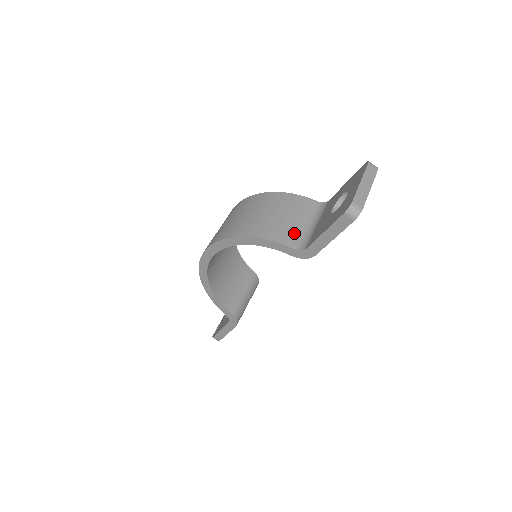
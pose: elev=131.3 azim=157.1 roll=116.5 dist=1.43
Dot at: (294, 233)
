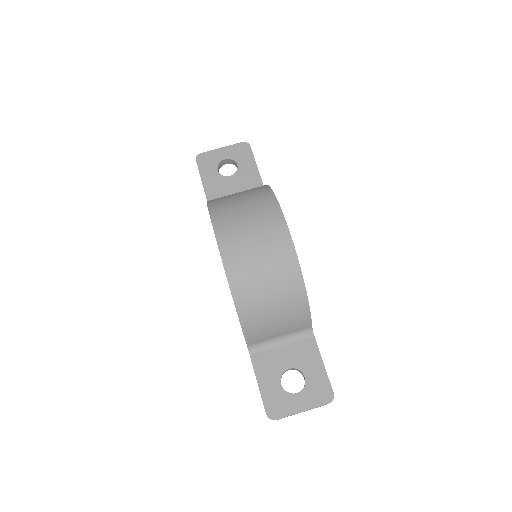
Dot at: (263, 338)
